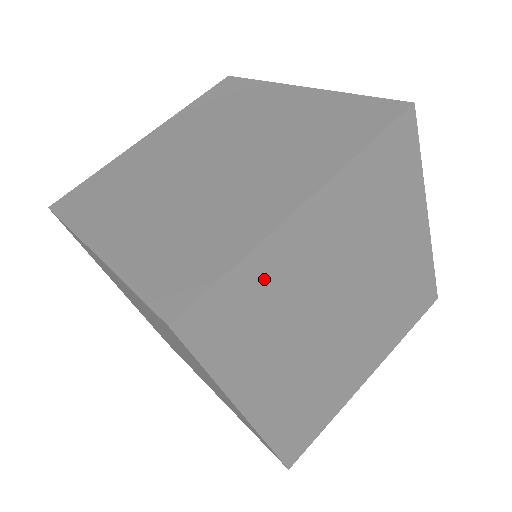
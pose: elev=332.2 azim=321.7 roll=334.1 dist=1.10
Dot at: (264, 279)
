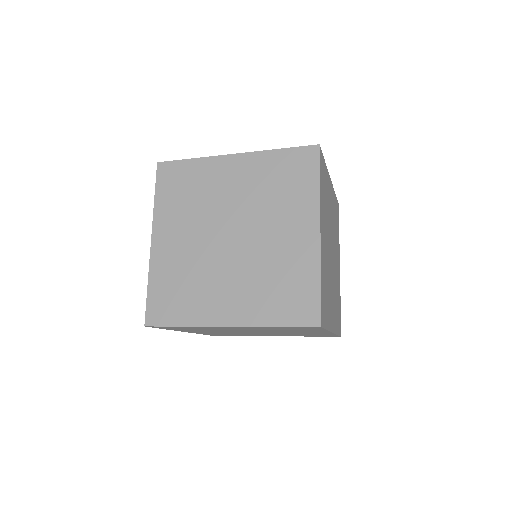
Dot at: (324, 276)
